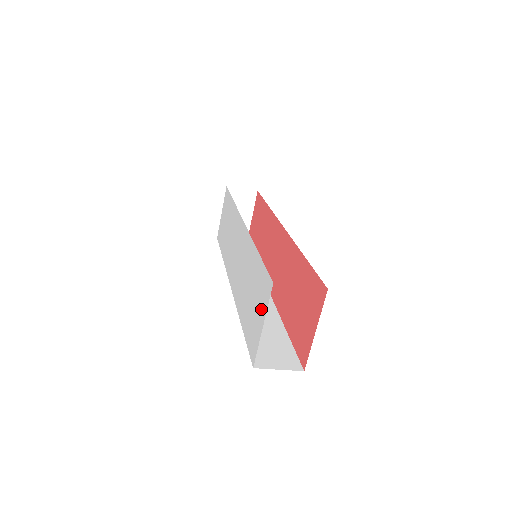
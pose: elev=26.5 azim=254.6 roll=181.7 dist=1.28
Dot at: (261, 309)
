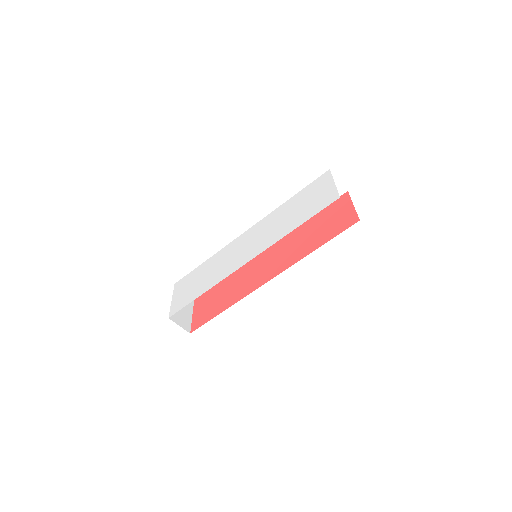
Dot at: (324, 186)
